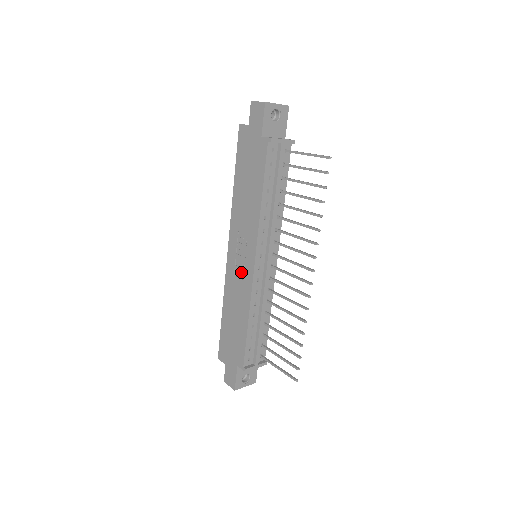
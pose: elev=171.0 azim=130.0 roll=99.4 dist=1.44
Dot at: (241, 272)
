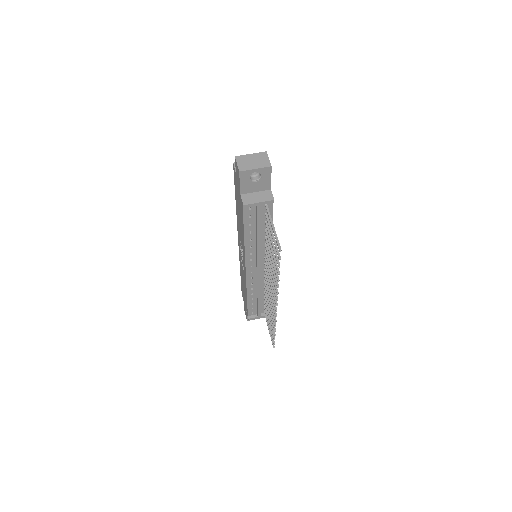
Dot at: occluded
